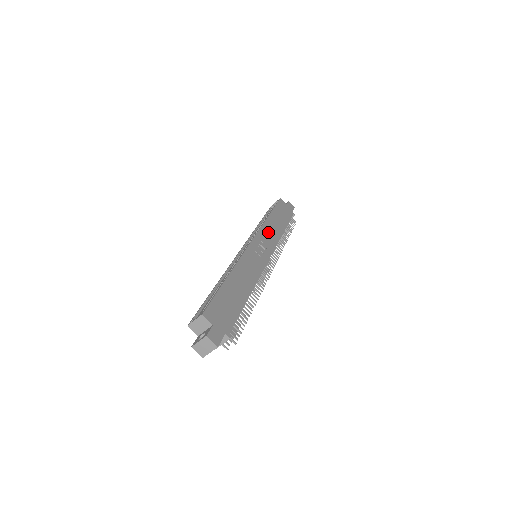
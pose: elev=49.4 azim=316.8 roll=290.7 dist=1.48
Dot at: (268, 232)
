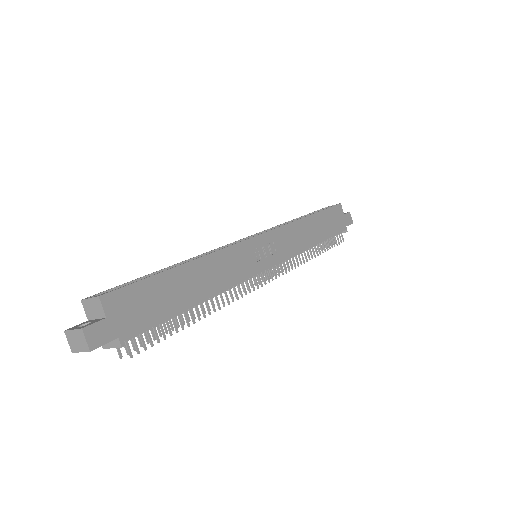
Dot at: (292, 235)
